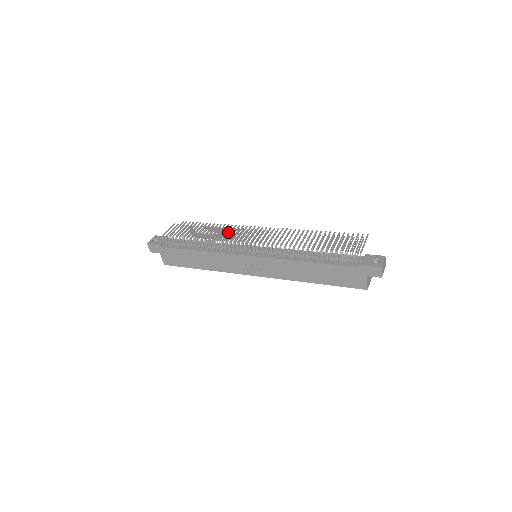
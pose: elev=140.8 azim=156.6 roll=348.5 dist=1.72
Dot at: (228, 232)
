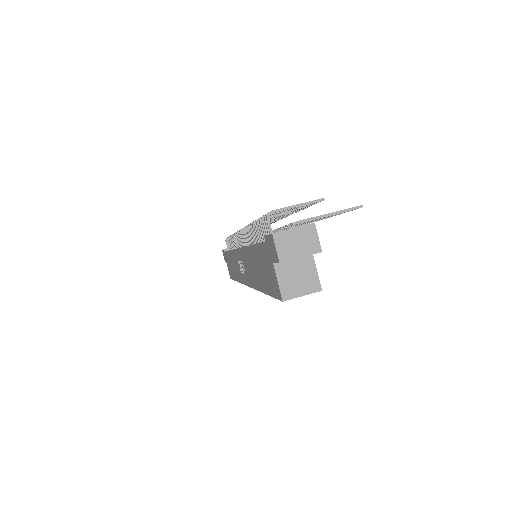
Dot at: occluded
